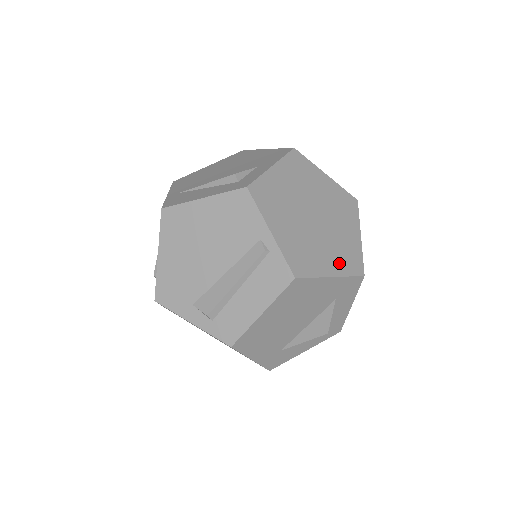
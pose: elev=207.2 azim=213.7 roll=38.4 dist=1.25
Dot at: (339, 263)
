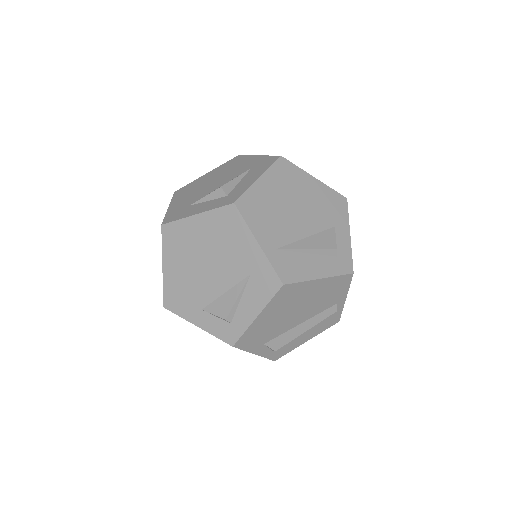
Dot at: occluded
